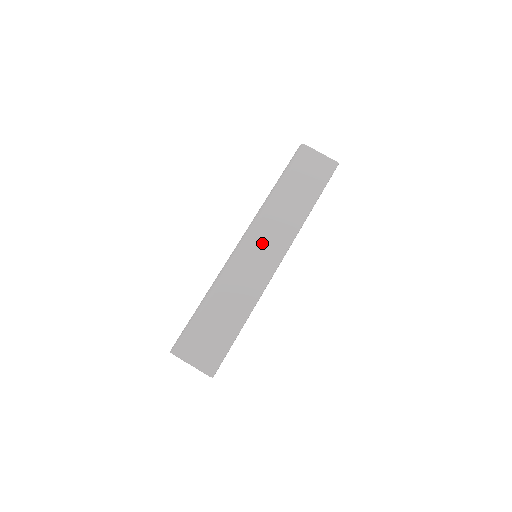
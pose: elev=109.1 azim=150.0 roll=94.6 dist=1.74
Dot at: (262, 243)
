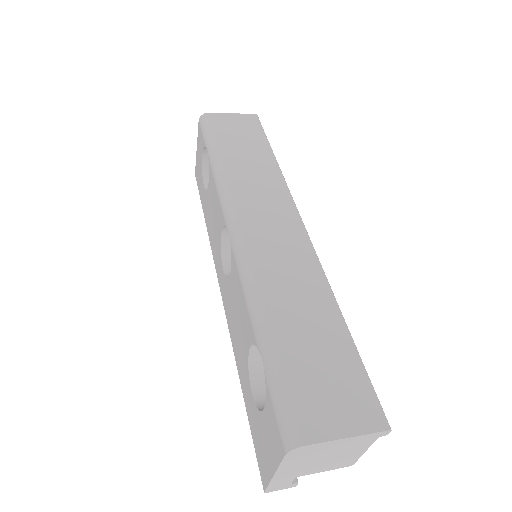
Dot at: (262, 217)
